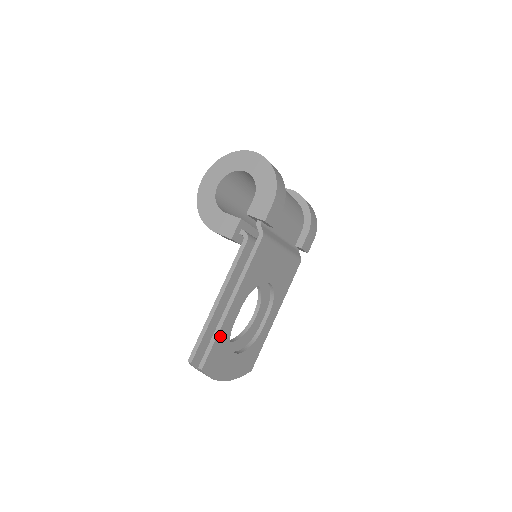
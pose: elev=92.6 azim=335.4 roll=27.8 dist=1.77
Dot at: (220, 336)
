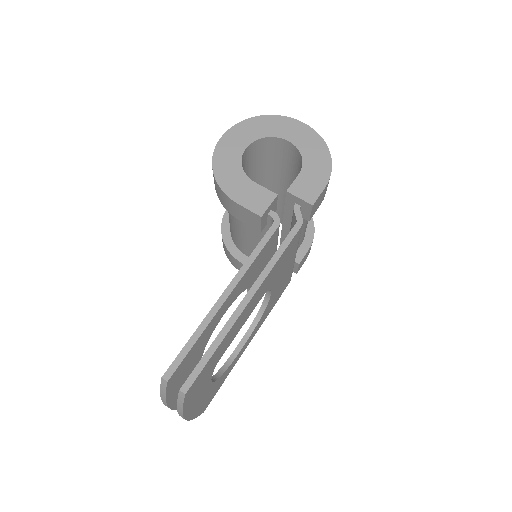
Dot at: (219, 347)
